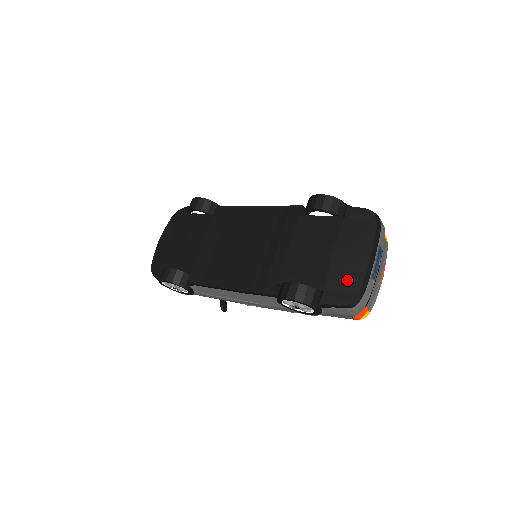
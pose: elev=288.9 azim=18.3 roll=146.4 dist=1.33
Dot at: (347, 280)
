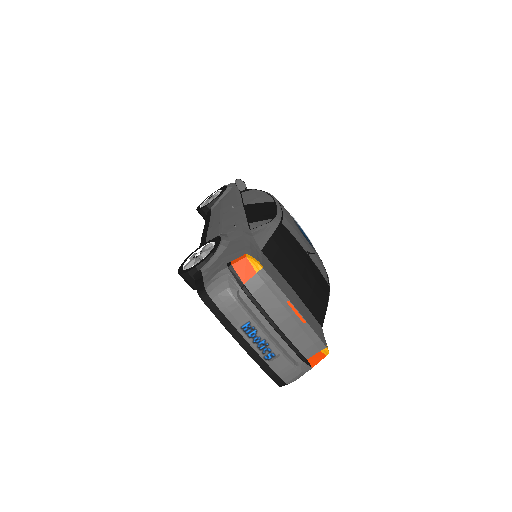
Dot at: occluded
